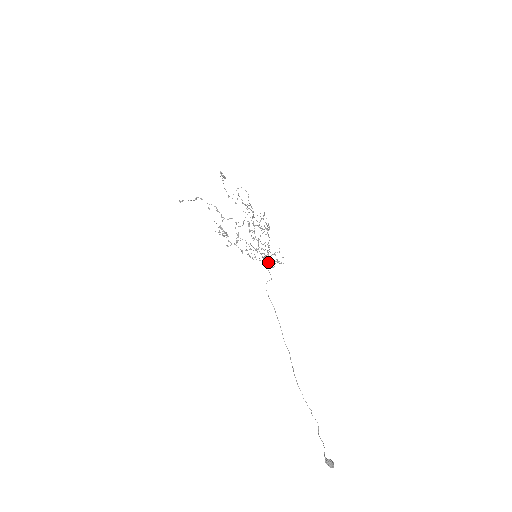
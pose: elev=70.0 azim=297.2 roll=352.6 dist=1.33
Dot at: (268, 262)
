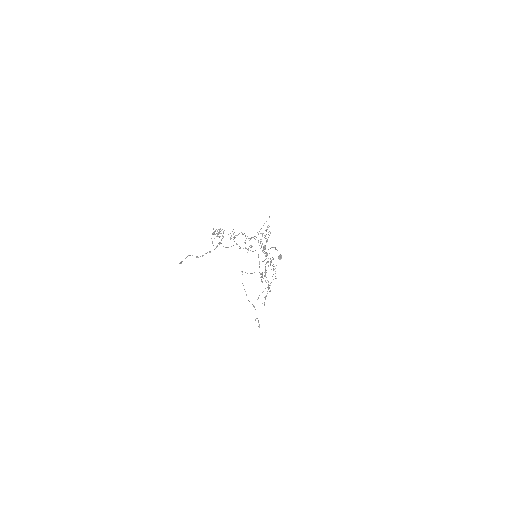
Dot at: (263, 248)
